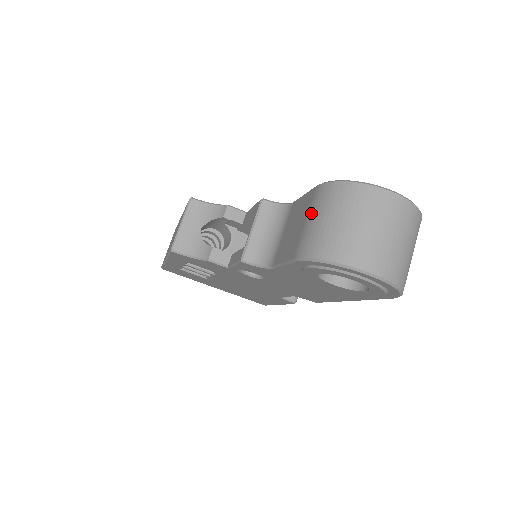
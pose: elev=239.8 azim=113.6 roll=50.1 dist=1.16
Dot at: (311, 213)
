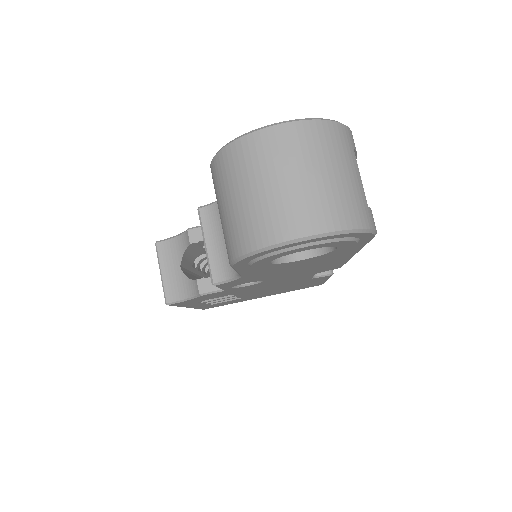
Dot at: occluded
